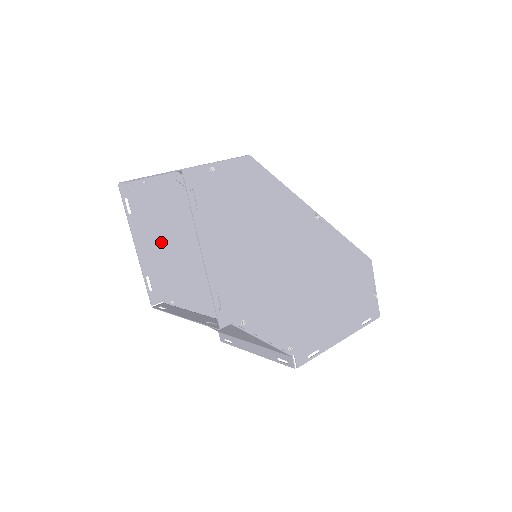
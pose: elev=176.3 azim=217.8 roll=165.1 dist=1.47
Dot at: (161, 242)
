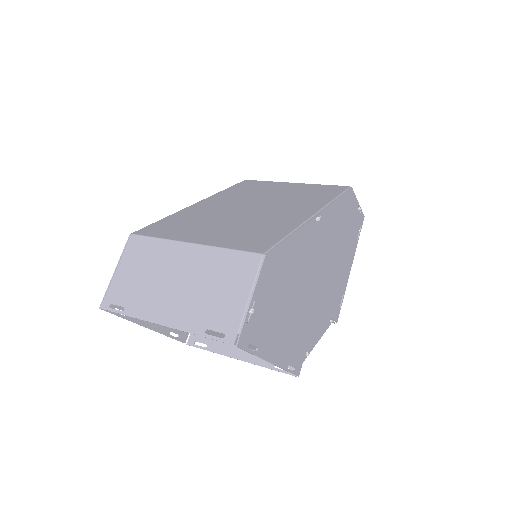
Dot at: occluded
